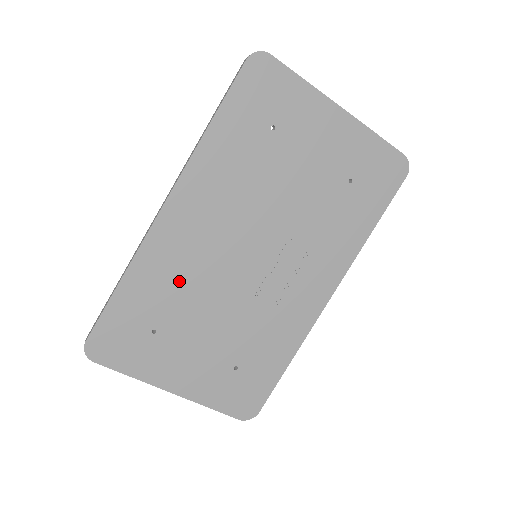
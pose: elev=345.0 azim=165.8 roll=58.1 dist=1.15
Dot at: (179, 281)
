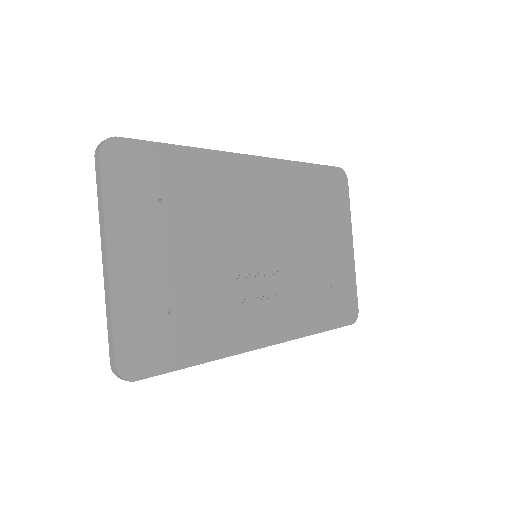
Dot at: (212, 200)
